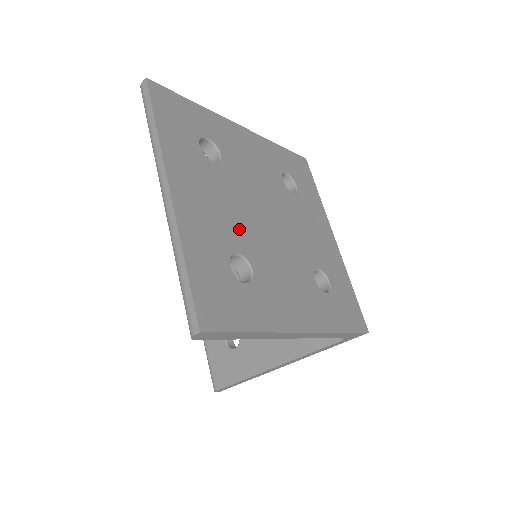
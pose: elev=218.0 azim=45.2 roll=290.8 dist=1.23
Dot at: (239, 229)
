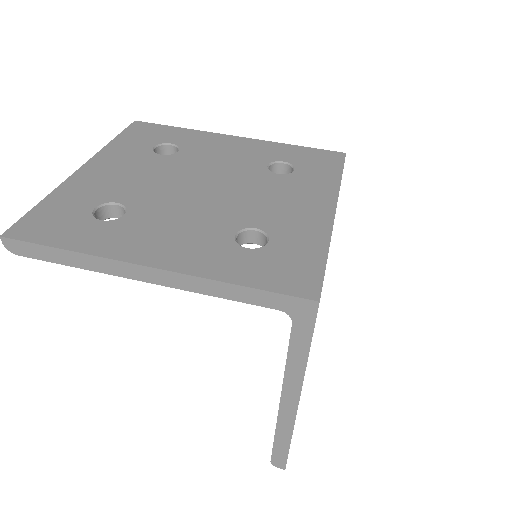
Dot at: (141, 190)
